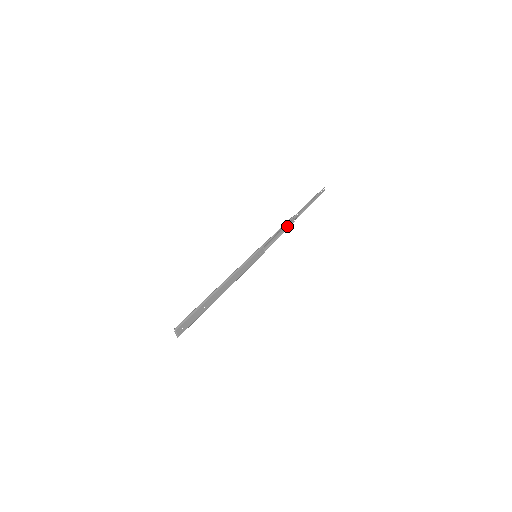
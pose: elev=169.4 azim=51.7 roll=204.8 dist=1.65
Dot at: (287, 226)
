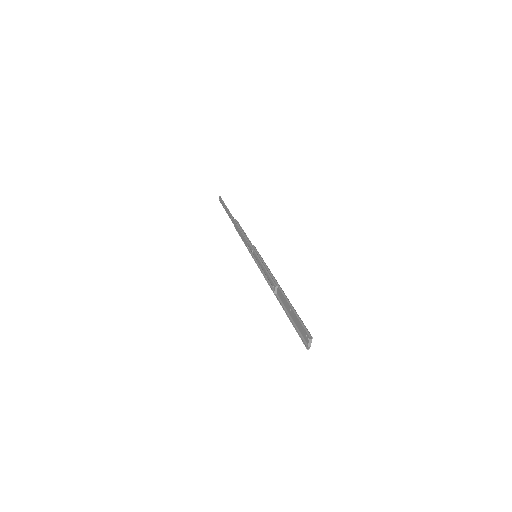
Dot at: occluded
